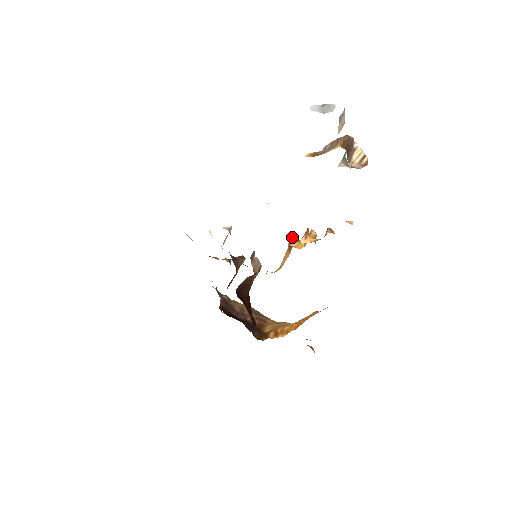
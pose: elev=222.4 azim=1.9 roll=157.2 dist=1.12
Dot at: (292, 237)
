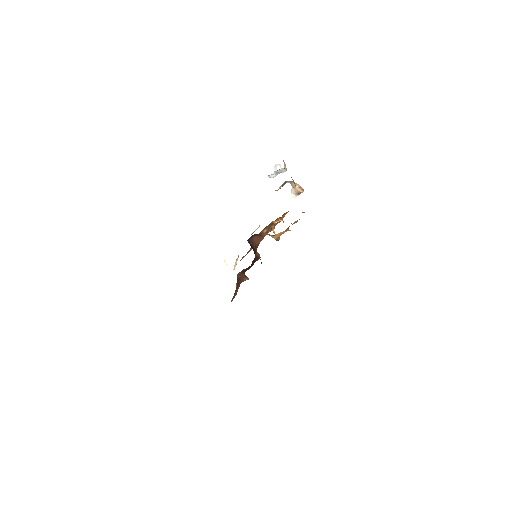
Dot at: occluded
